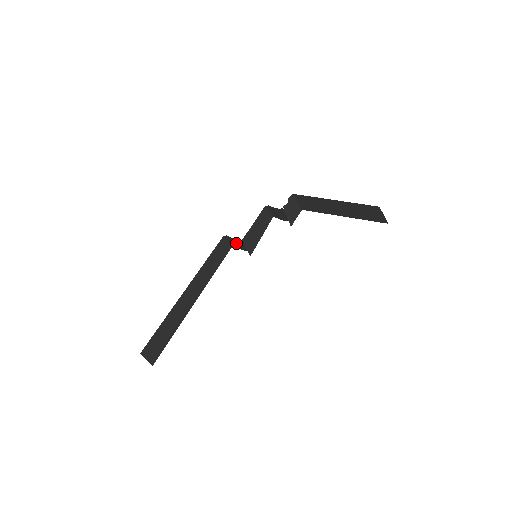
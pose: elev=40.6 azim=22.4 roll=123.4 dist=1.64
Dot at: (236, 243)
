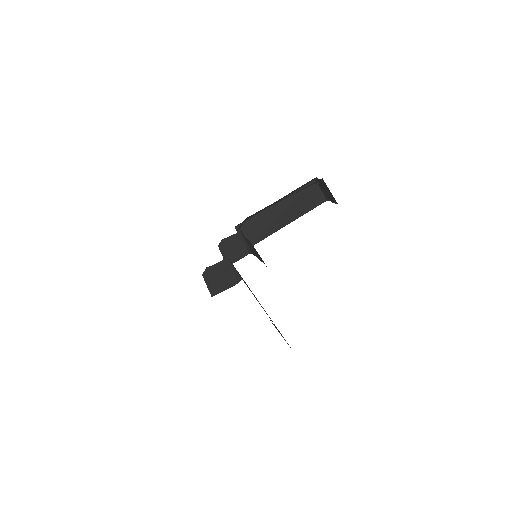
Dot at: (219, 277)
